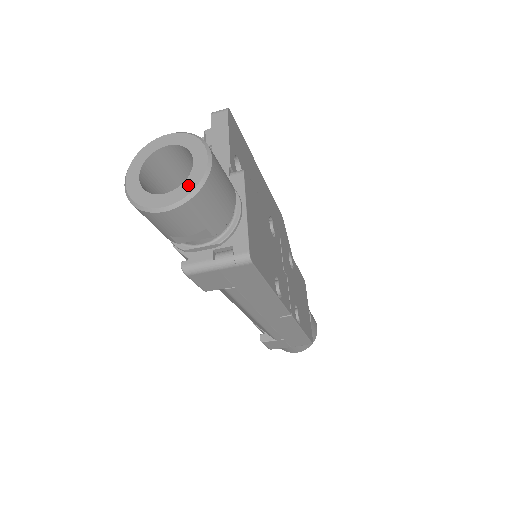
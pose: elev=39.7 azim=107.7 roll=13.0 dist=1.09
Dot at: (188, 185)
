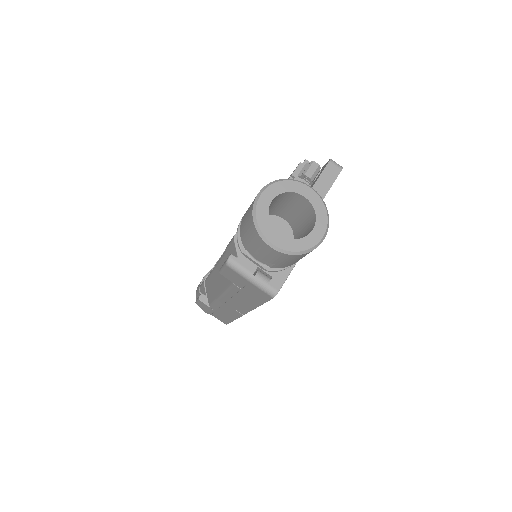
Dot at: (298, 244)
